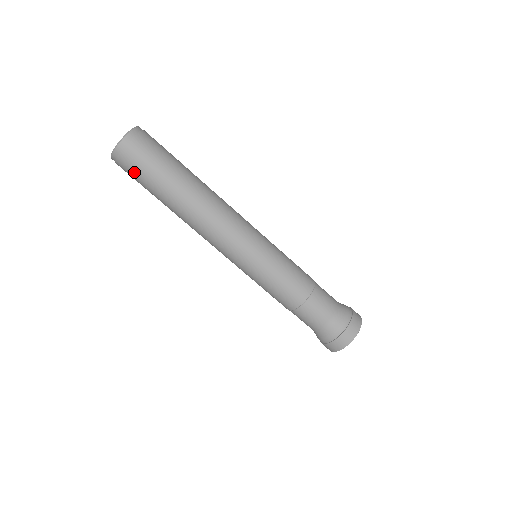
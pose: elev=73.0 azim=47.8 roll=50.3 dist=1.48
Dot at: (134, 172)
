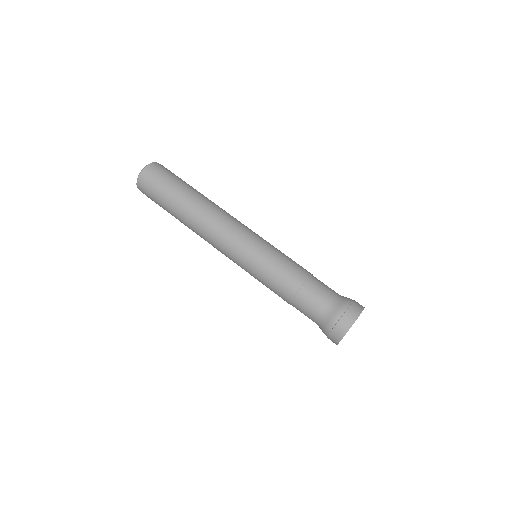
Dot at: (161, 178)
